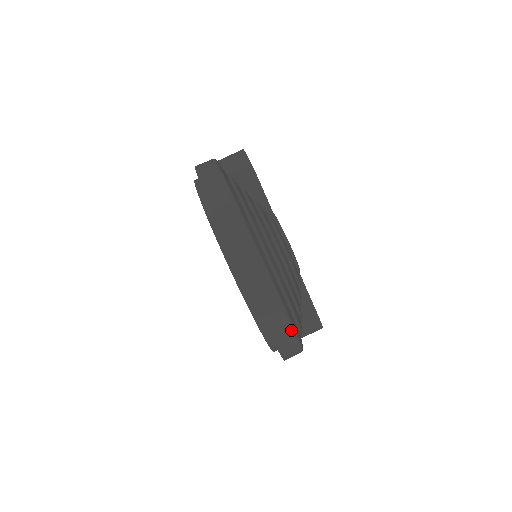
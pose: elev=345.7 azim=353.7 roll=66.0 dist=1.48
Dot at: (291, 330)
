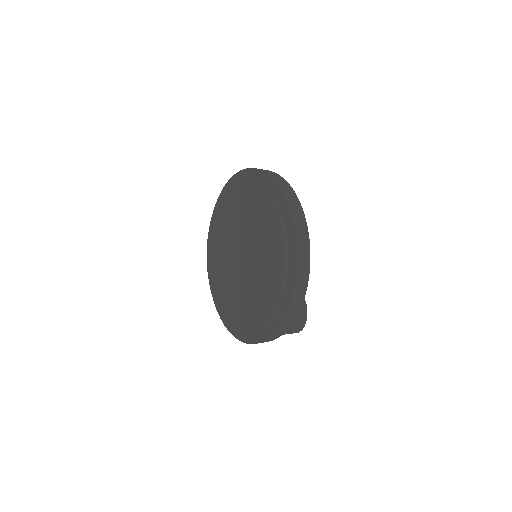
Dot at: (309, 252)
